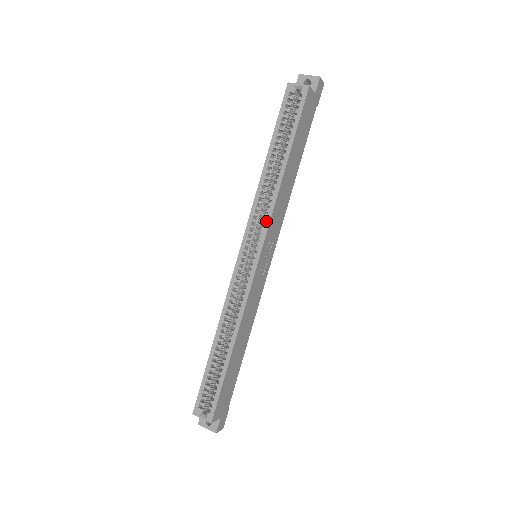
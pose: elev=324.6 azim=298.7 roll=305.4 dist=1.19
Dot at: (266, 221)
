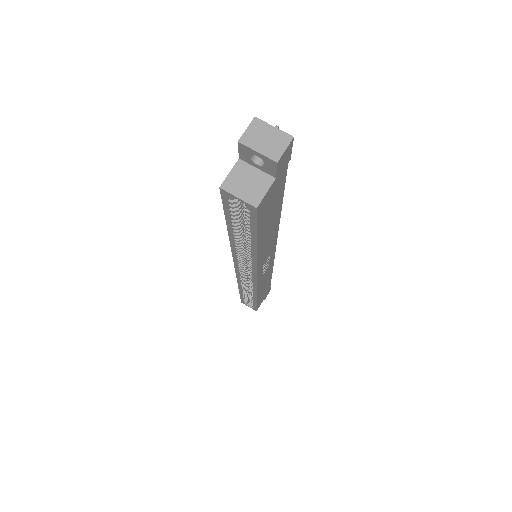
Dot at: (252, 269)
